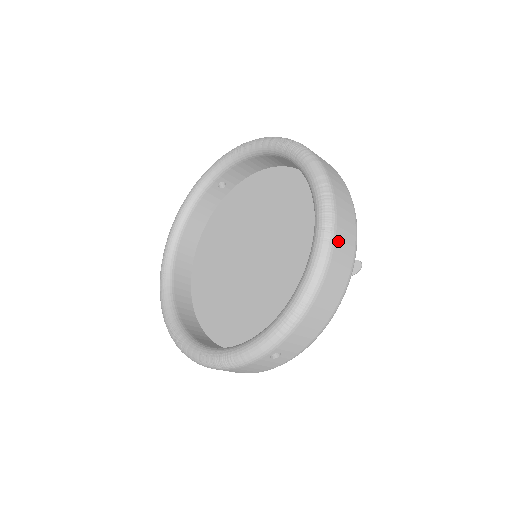
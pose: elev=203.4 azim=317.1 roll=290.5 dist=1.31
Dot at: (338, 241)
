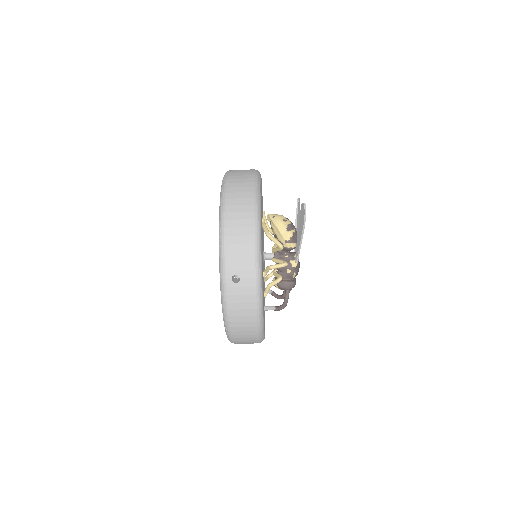
Dot at: (231, 189)
